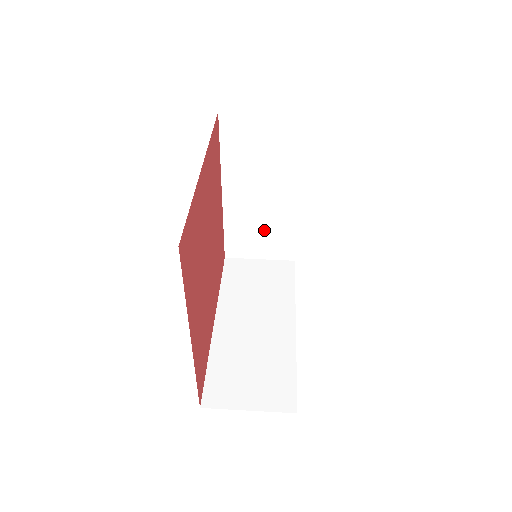
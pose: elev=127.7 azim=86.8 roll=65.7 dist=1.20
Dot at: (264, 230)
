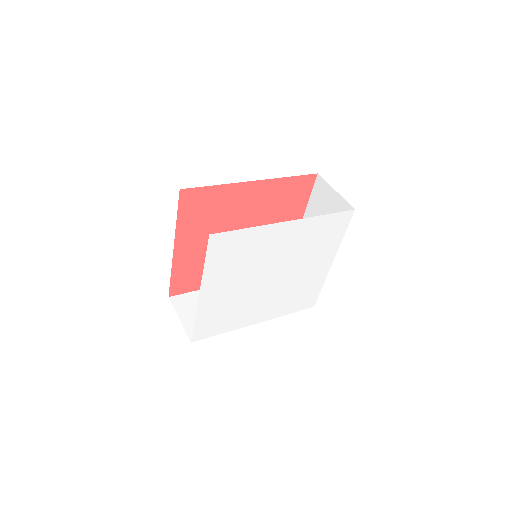
Dot at: occluded
